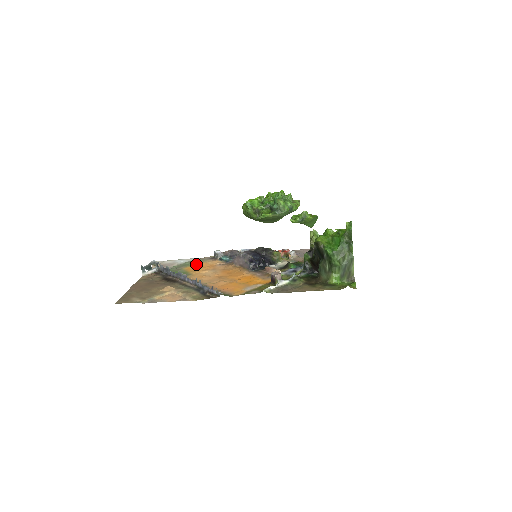
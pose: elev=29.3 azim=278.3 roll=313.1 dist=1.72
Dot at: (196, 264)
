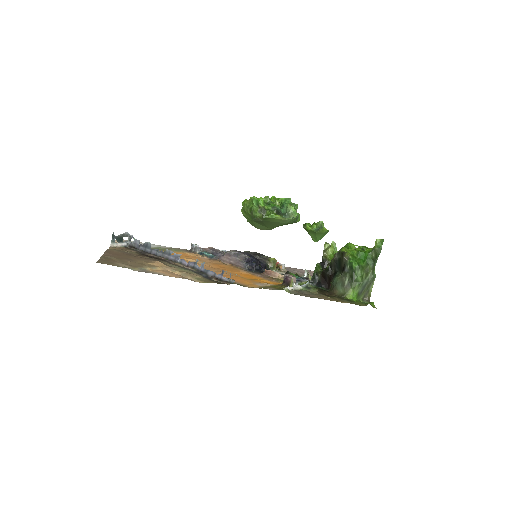
Dot at: (173, 251)
